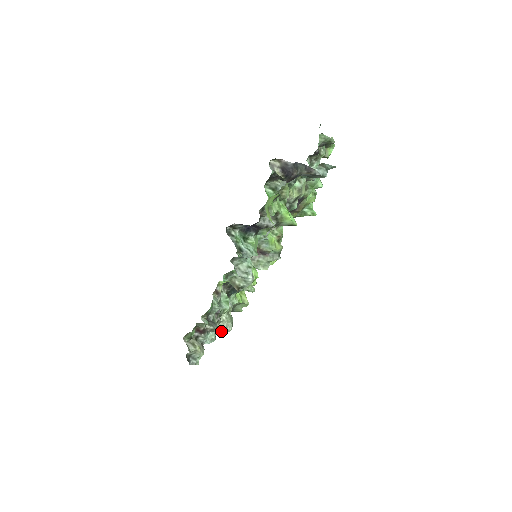
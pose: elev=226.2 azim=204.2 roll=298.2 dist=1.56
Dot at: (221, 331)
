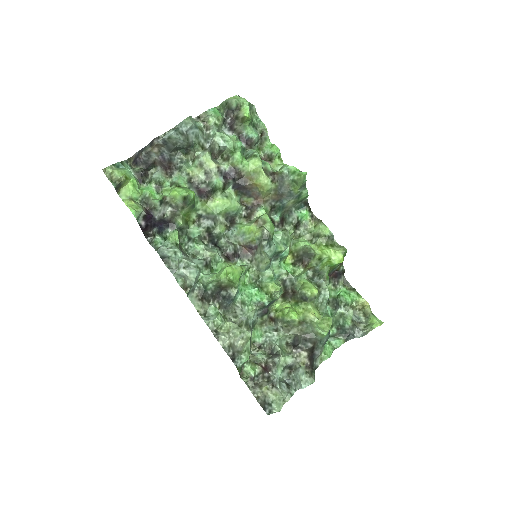
Dot at: (232, 350)
